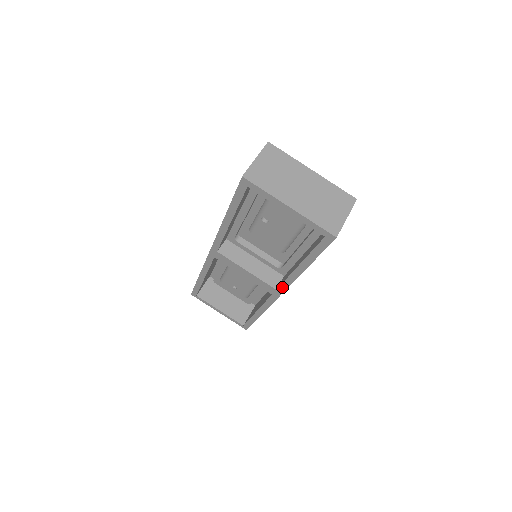
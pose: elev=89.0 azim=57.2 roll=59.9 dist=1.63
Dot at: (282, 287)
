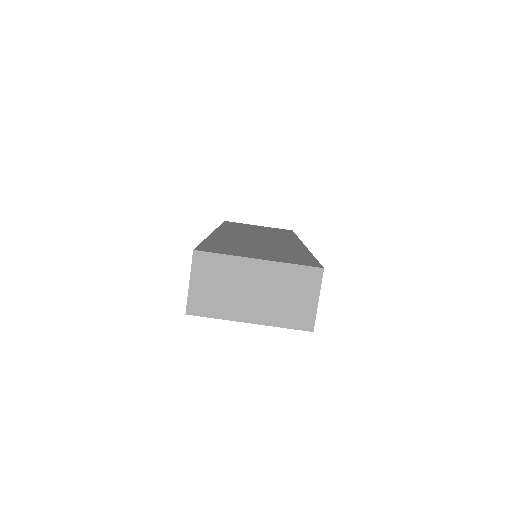
Dot at: occluded
